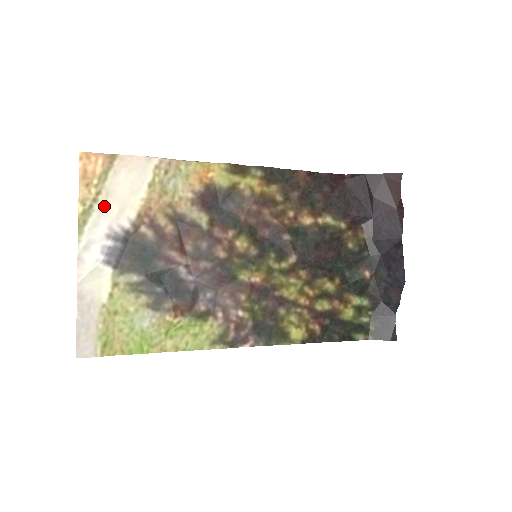
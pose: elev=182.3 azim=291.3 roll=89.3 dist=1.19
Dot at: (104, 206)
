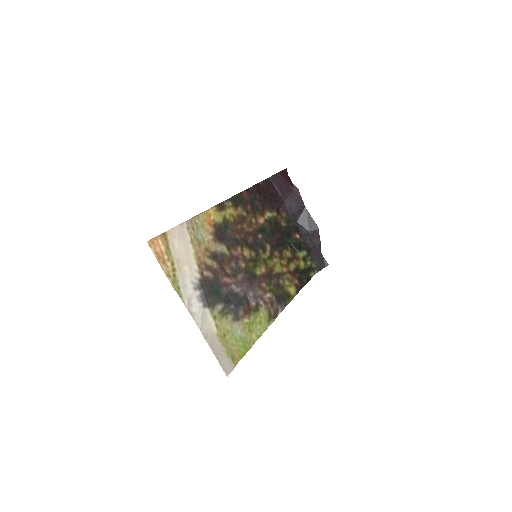
Dot at: (180, 271)
